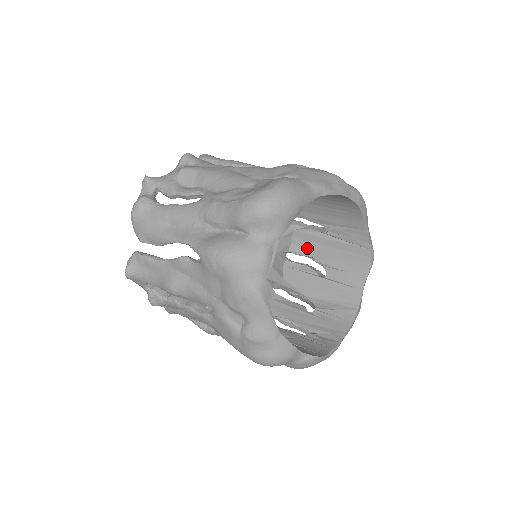
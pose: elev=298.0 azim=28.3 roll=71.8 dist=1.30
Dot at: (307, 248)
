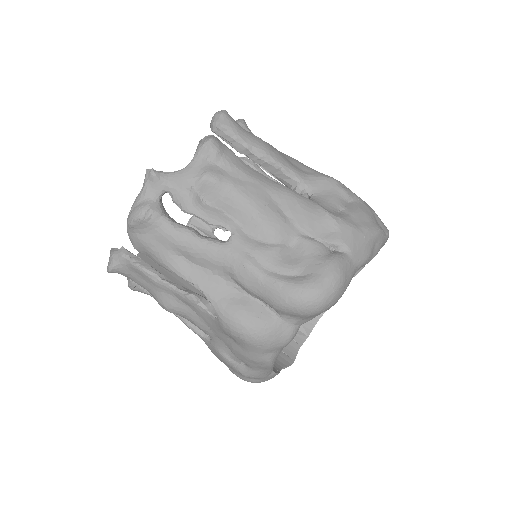
Dot at: occluded
